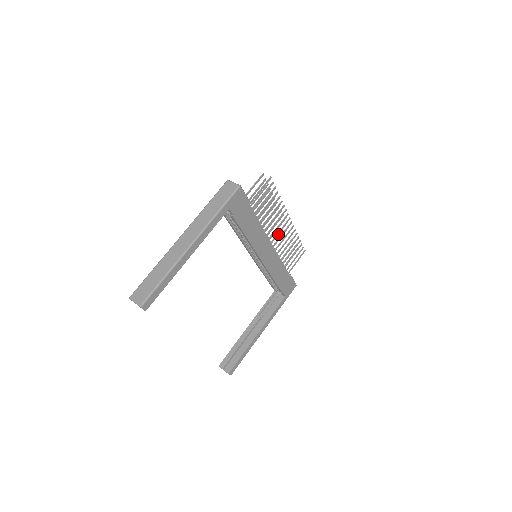
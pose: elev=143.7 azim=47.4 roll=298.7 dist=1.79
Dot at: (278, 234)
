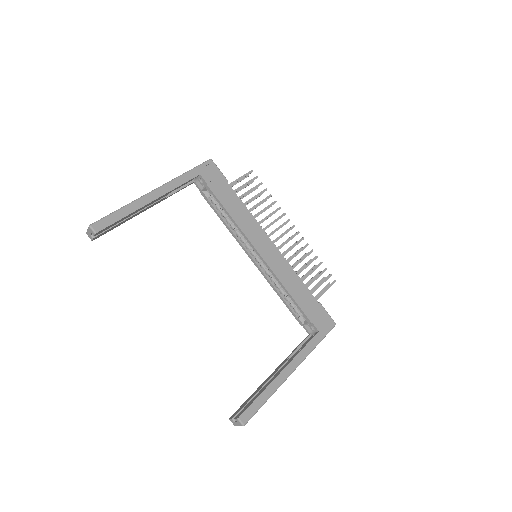
Dot at: occluded
